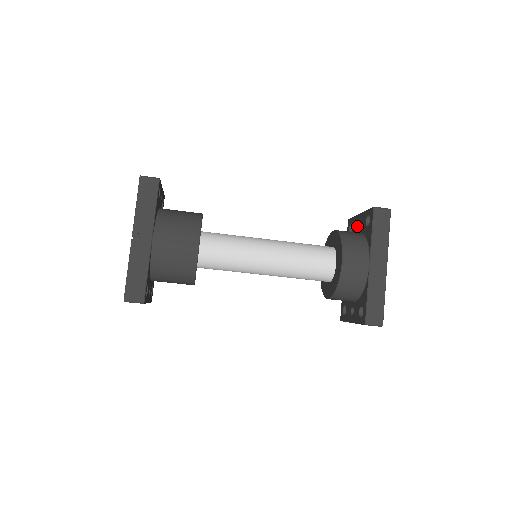
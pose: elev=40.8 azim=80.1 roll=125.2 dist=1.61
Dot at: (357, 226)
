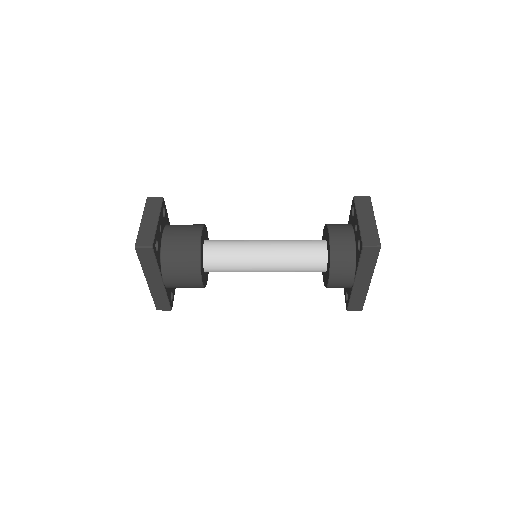
Dot at: (355, 226)
